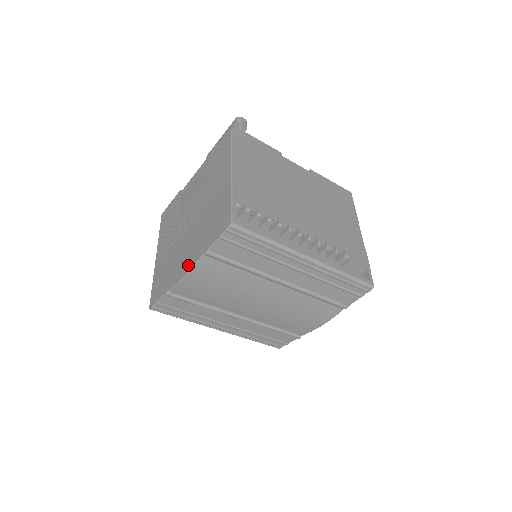
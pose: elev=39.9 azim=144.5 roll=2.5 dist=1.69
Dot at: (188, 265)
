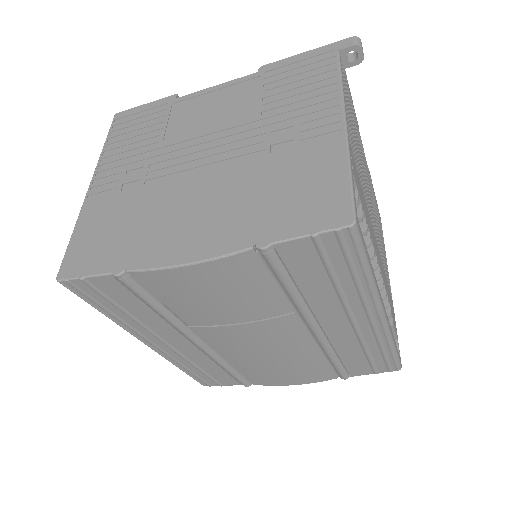
Dot at: (199, 246)
